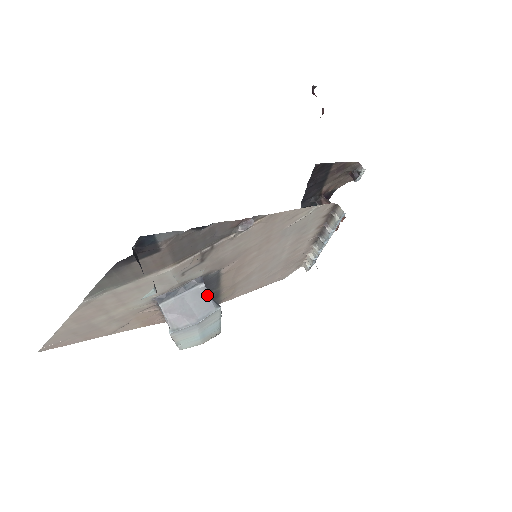
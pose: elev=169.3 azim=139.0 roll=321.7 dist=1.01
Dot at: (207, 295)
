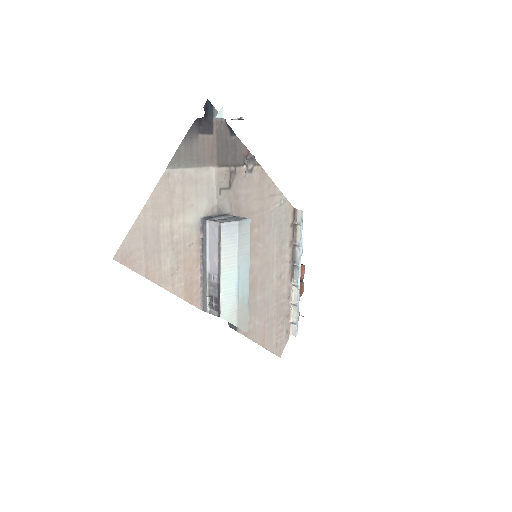
Dot at: (238, 216)
